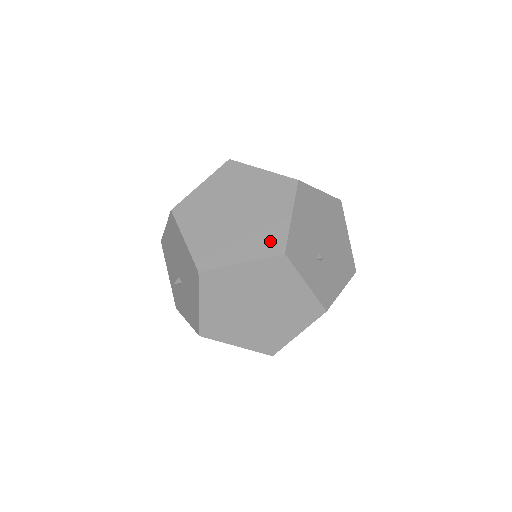
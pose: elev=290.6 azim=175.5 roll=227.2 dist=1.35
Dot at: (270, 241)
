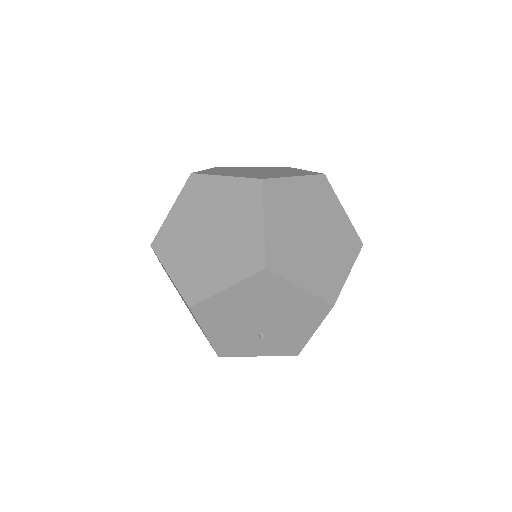
Dot at: occluded
